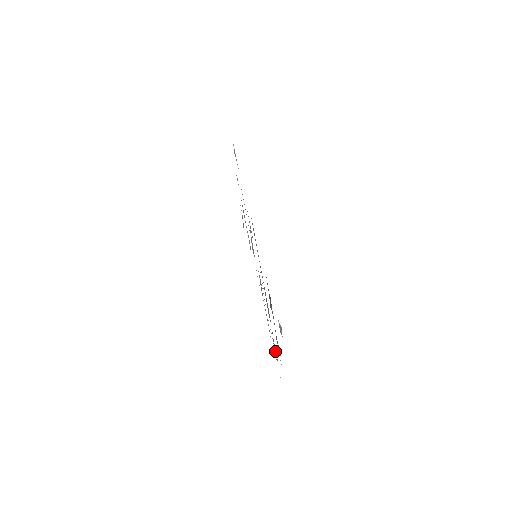
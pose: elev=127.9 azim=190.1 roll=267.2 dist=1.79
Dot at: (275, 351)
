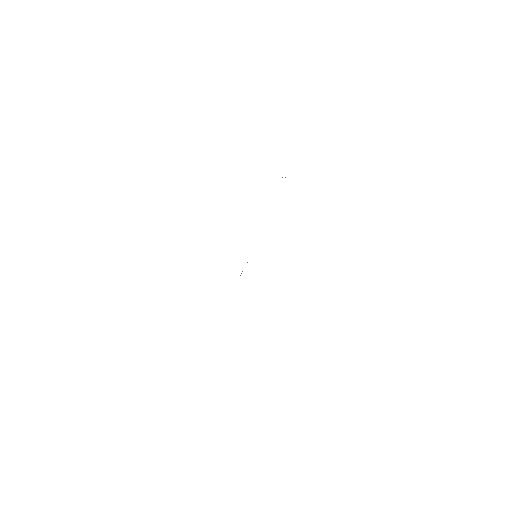
Dot at: occluded
